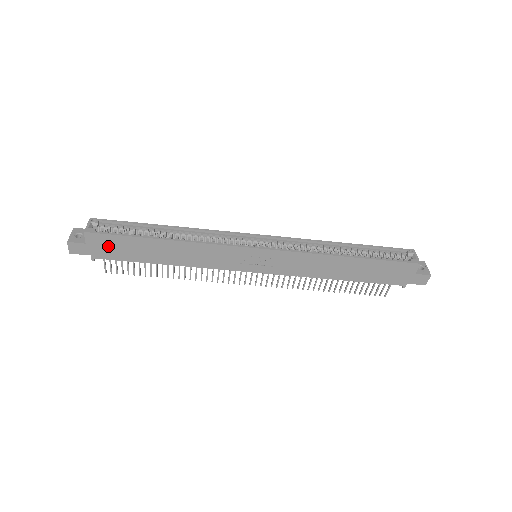
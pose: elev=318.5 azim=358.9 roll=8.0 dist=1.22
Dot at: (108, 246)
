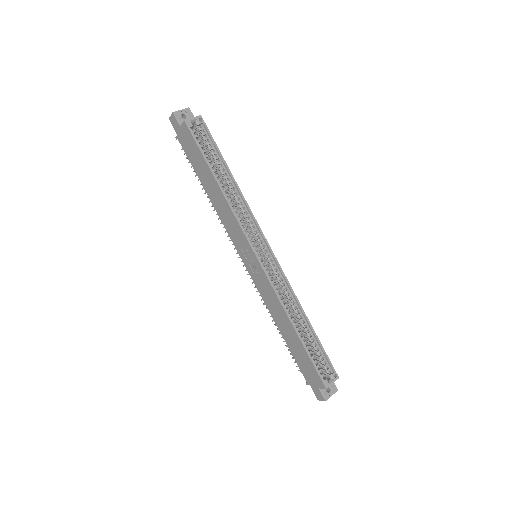
Dot at: (189, 144)
